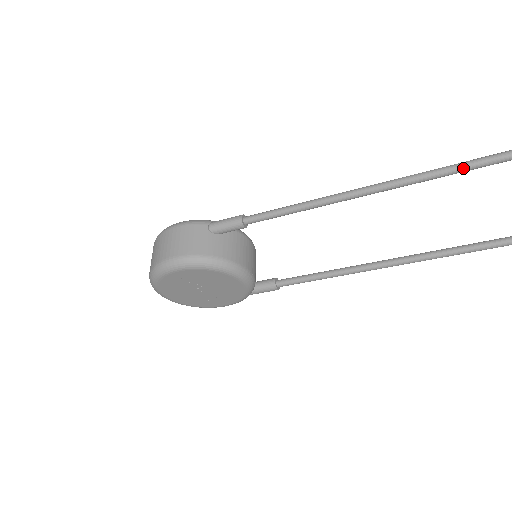
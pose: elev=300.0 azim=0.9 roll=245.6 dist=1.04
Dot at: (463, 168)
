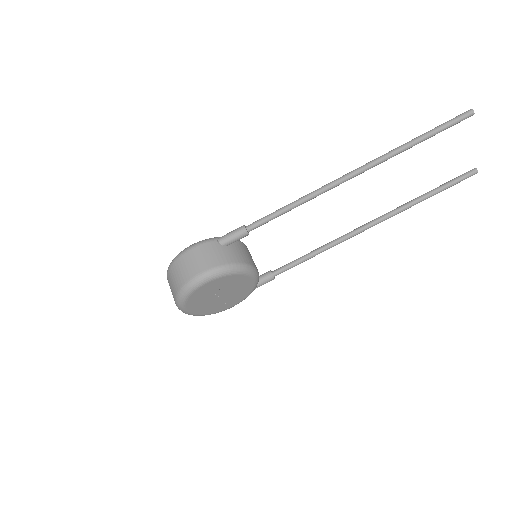
Dot at: (394, 154)
